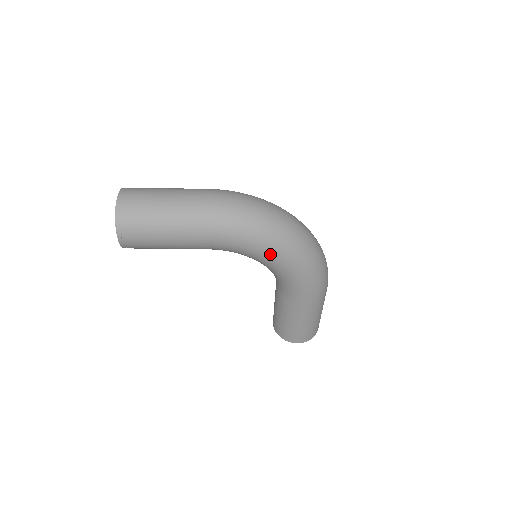
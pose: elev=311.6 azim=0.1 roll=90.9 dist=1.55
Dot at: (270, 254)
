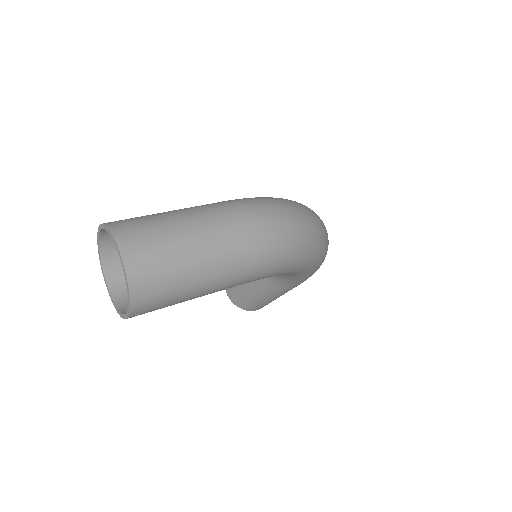
Dot at: (302, 269)
